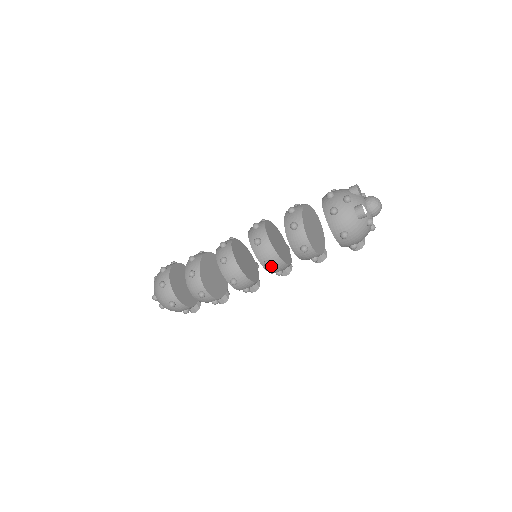
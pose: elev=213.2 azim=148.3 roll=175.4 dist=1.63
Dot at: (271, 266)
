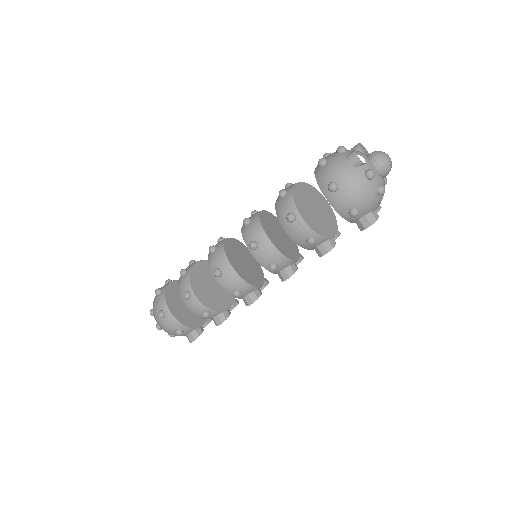
Dot at: (258, 250)
